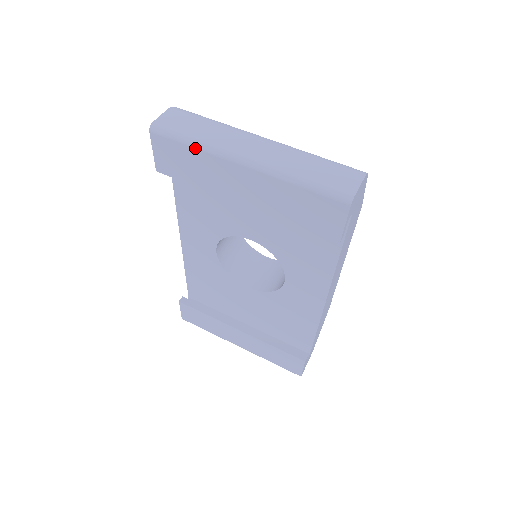
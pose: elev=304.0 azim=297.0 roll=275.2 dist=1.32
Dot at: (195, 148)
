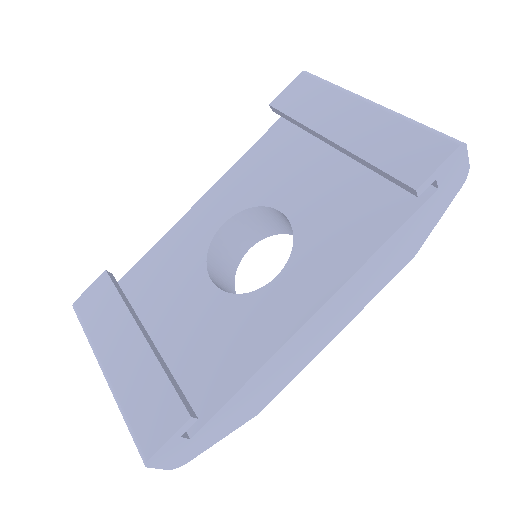
Dot at: (332, 86)
